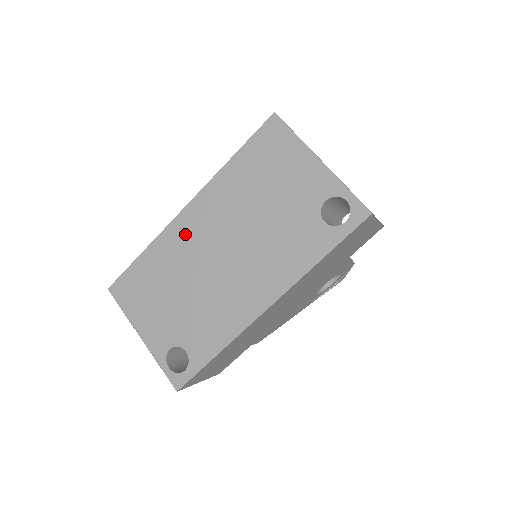
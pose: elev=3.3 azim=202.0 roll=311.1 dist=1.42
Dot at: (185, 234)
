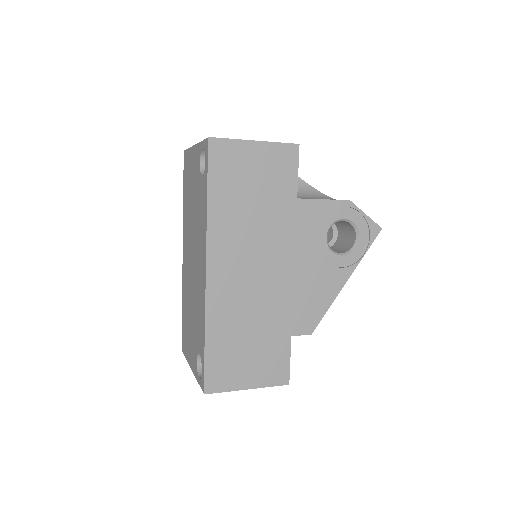
Dot at: (185, 270)
